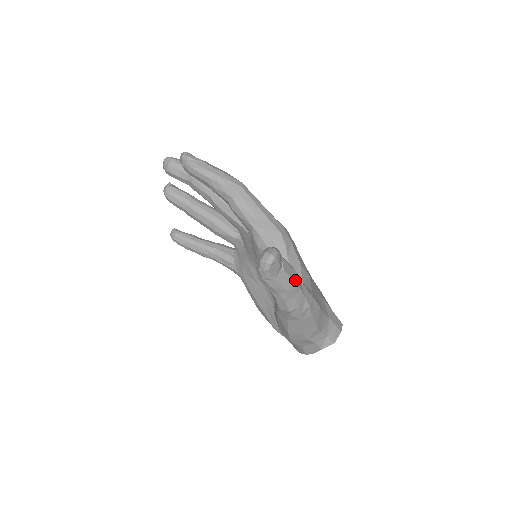
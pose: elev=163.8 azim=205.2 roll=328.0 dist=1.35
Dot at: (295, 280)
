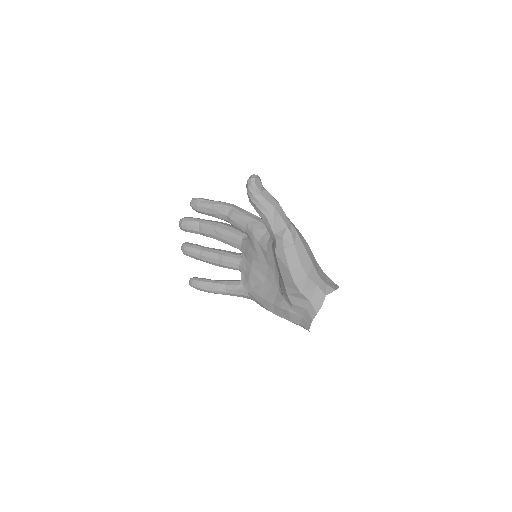
Dot at: (277, 202)
